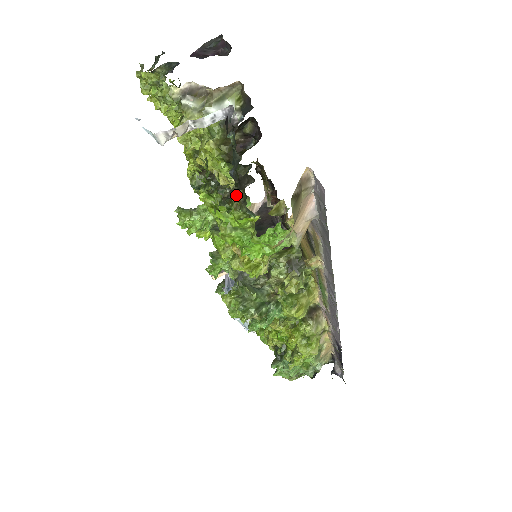
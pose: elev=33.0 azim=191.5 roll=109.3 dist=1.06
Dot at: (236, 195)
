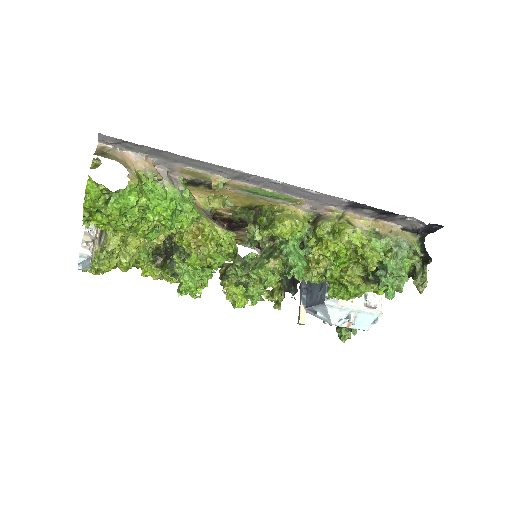
Dot at: occluded
